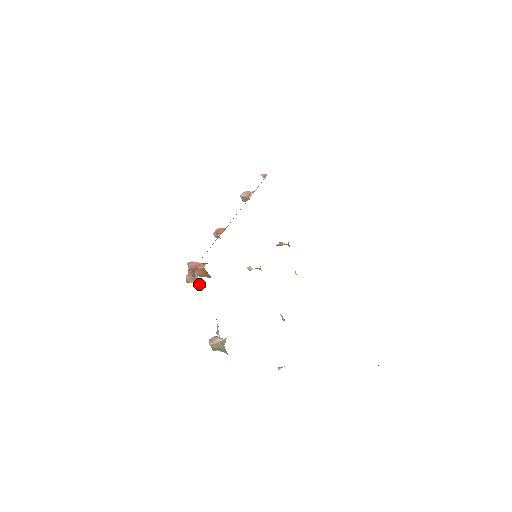
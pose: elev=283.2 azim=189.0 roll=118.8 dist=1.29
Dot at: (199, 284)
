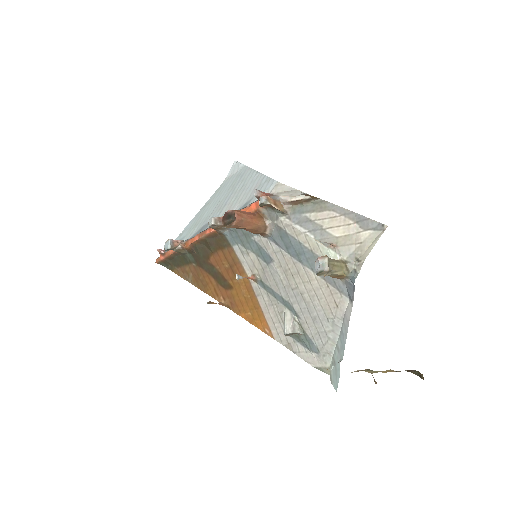
Dot at: (278, 209)
